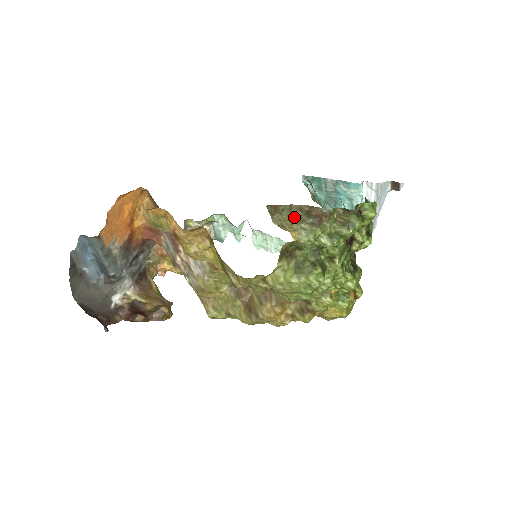
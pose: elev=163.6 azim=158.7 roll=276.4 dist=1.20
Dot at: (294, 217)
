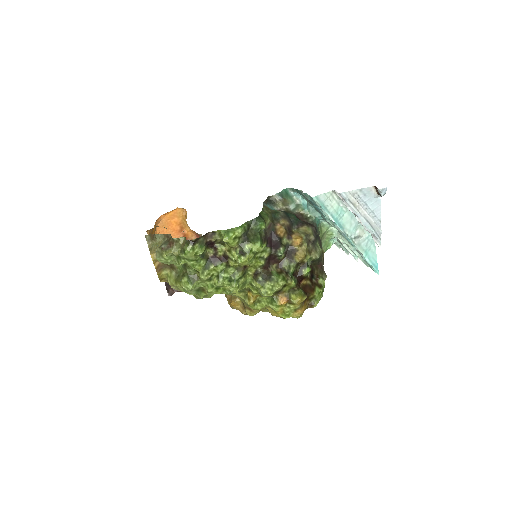
Dot at: (162, 242)
